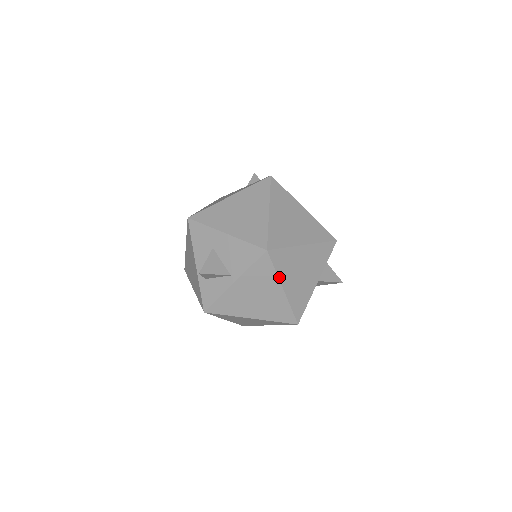
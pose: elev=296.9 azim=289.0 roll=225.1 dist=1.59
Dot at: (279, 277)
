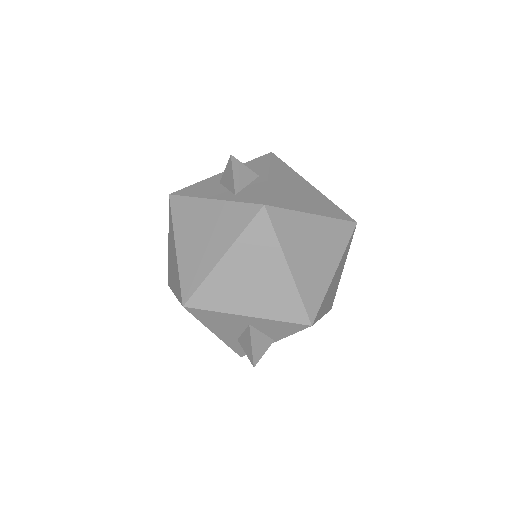
Dot at: (300, 176)
